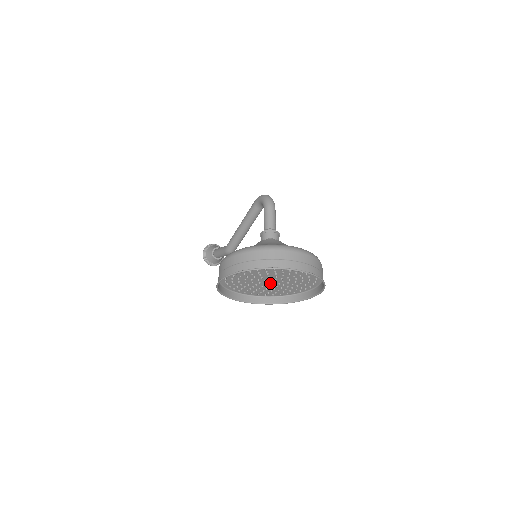
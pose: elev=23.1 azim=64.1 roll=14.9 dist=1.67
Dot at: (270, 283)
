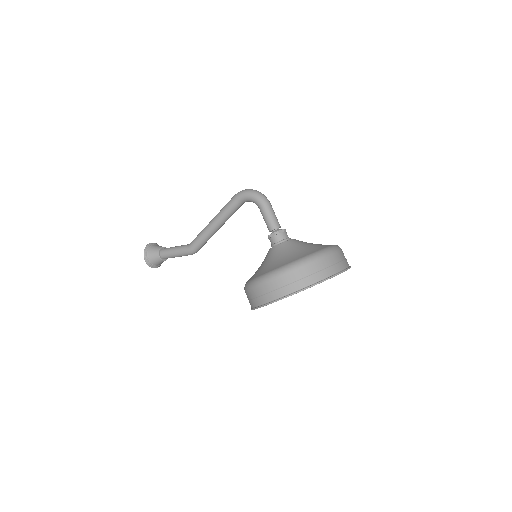
Dot at: occluded
